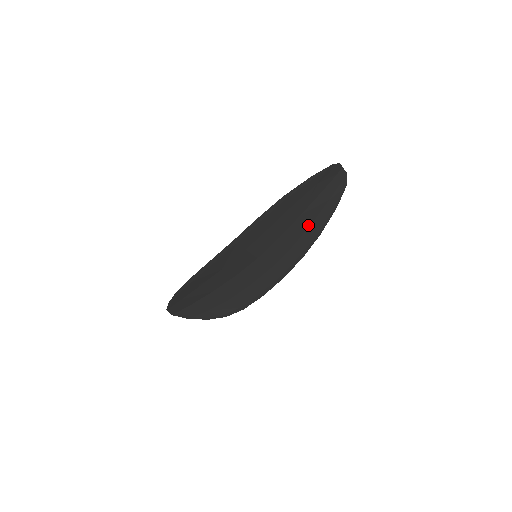
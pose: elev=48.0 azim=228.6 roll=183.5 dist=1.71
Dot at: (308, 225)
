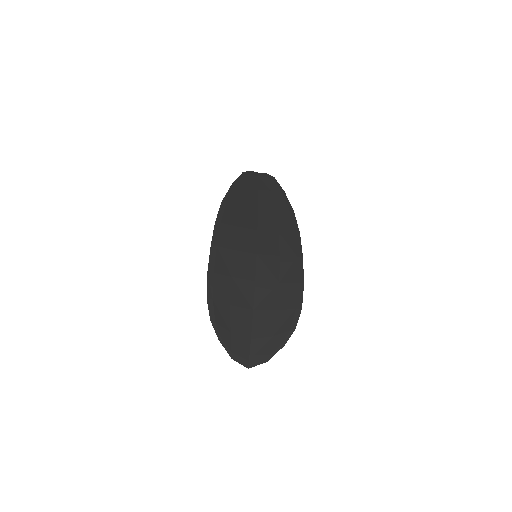
Dot at: (274, 212)
